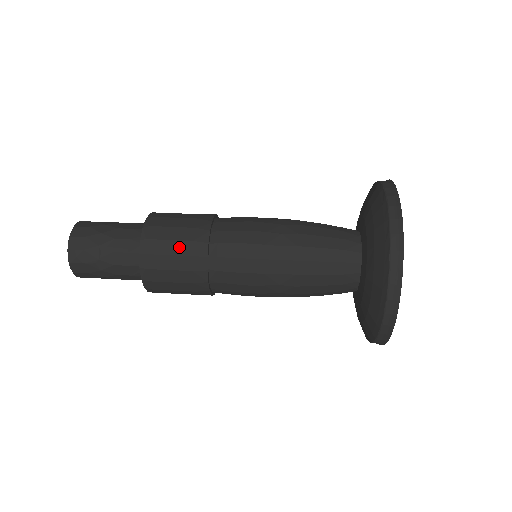
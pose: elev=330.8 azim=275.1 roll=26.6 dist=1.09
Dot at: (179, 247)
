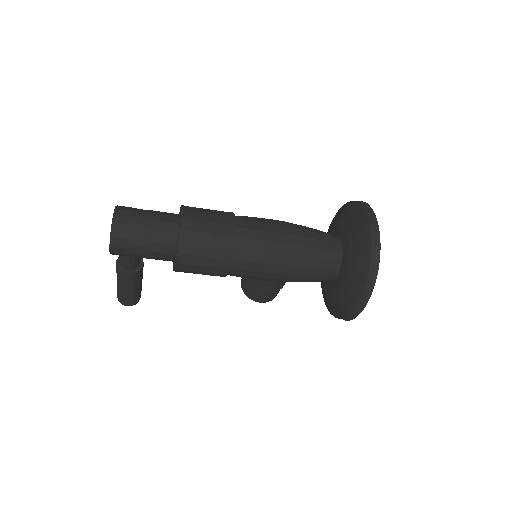
Dot at: (213, 218)
